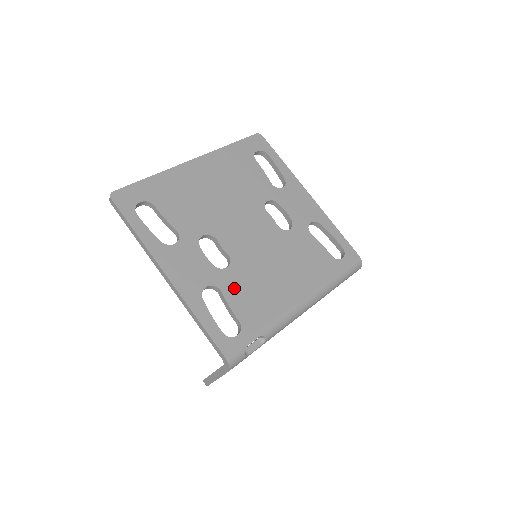
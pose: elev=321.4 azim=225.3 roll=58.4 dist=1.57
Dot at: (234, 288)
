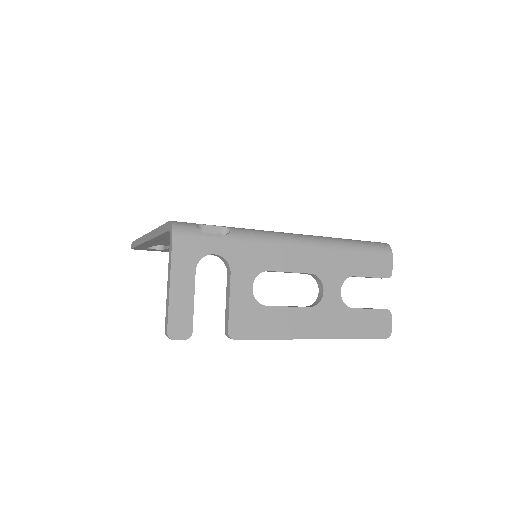
Dot at: occluded
